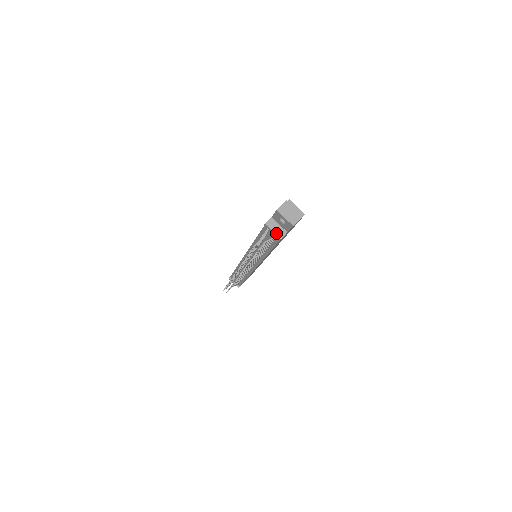
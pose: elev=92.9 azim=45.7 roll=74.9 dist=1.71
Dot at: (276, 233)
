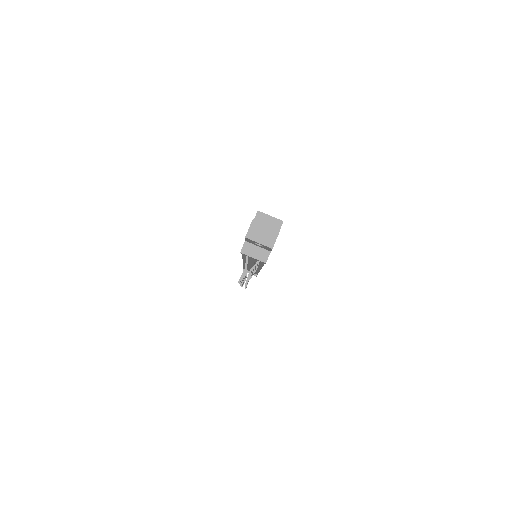
Dot at: (258, 258)
